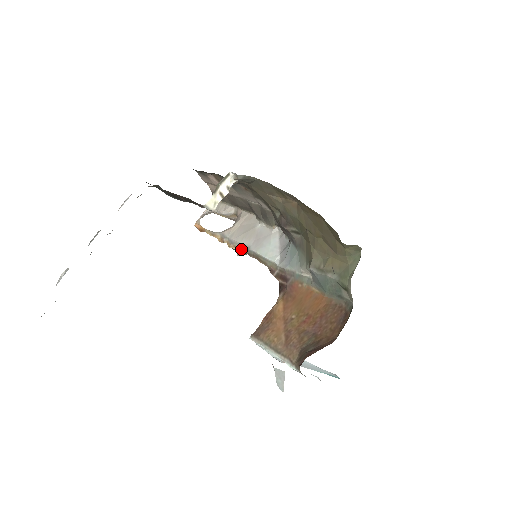
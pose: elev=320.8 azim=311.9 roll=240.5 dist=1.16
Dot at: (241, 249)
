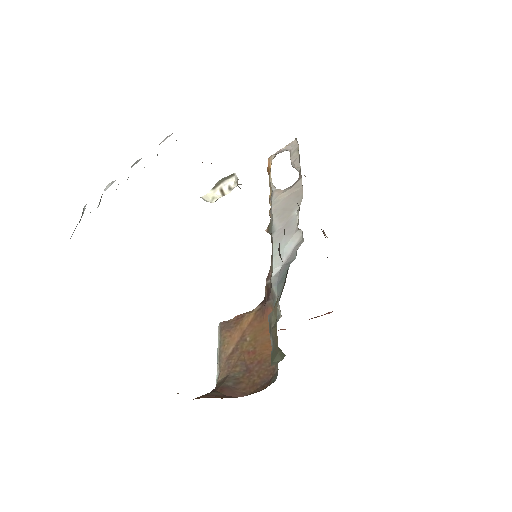
Dot at: (270, 226)
